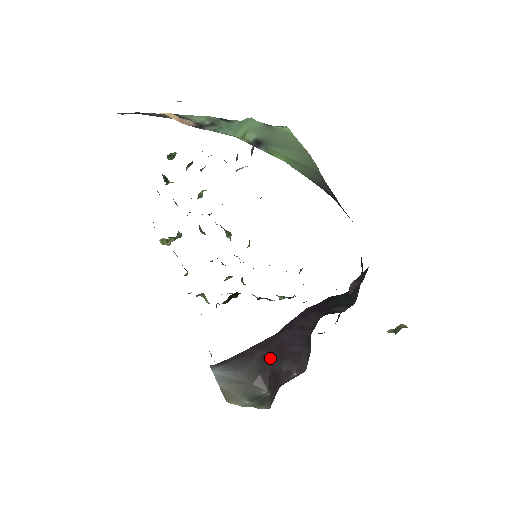
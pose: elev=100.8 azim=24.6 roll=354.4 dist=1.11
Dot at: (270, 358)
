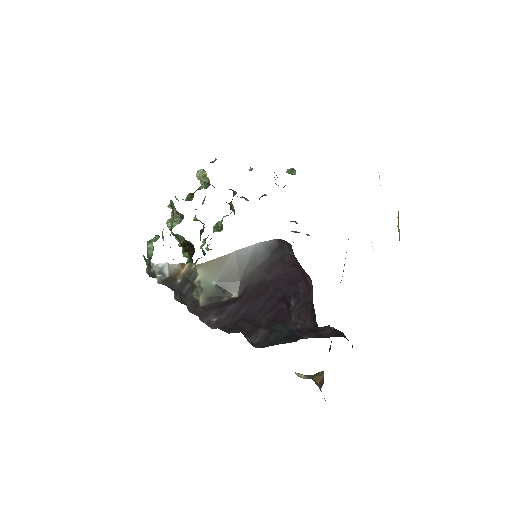
Dot at: (256, 289)
